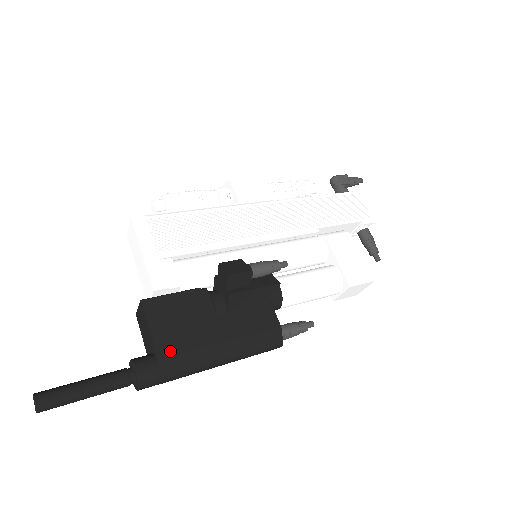
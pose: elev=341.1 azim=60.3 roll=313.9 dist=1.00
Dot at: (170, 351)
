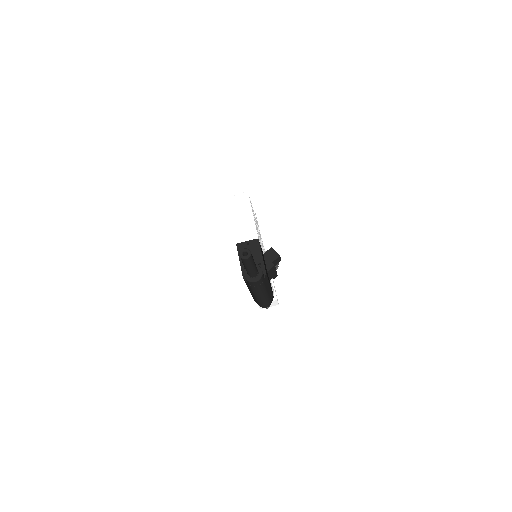
Dot at: (266, 273)
